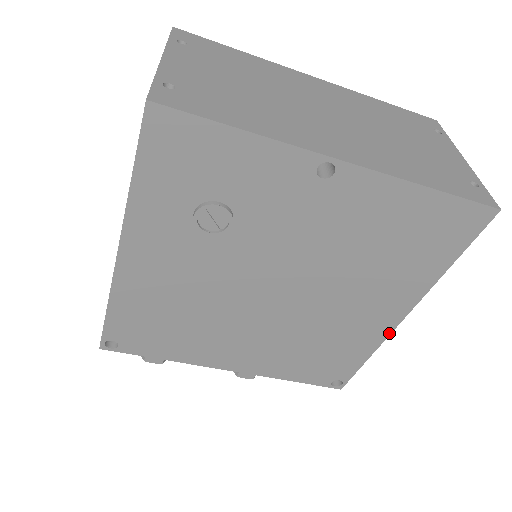
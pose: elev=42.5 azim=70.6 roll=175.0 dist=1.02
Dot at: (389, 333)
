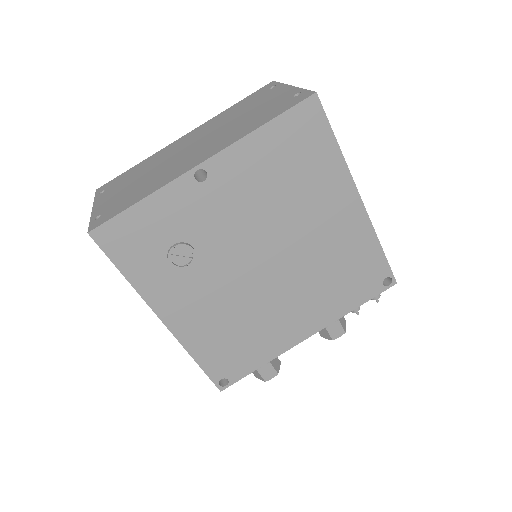
Dot at: (368, 218)
